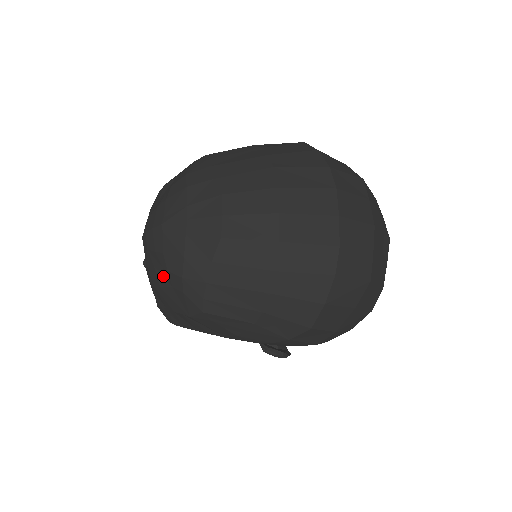
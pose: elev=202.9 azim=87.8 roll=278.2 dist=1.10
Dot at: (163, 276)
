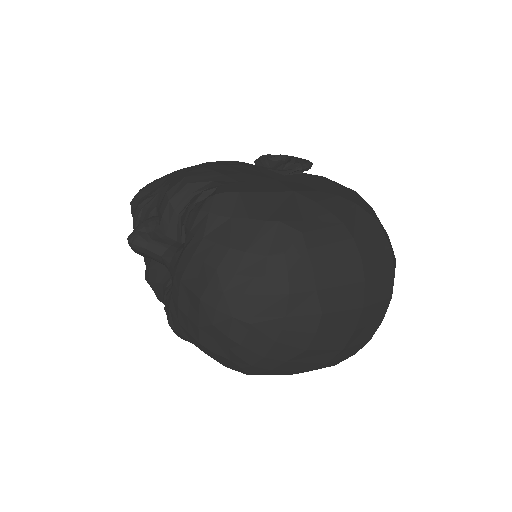
Dot at: (223, 350)
